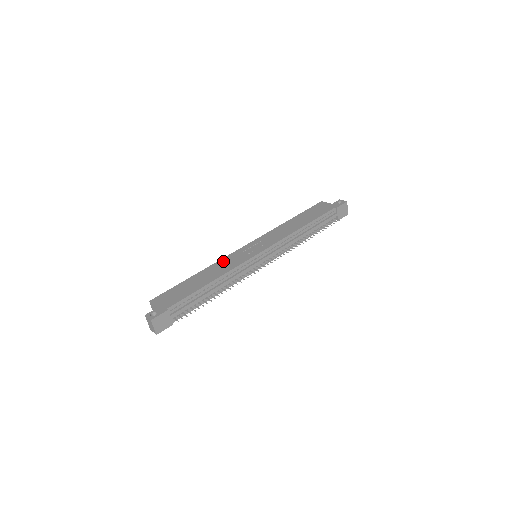
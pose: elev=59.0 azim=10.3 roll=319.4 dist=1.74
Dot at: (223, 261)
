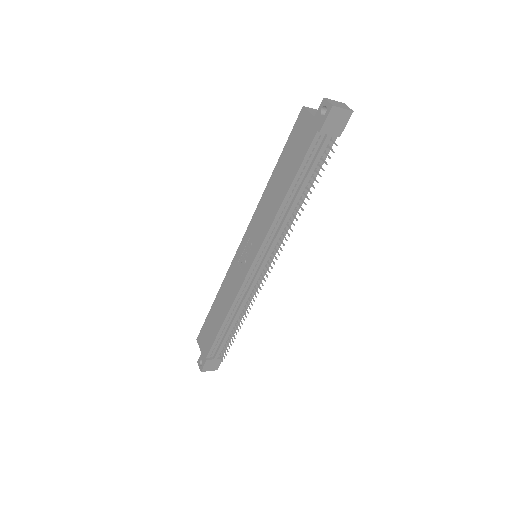
Dot at: (227, 280)
